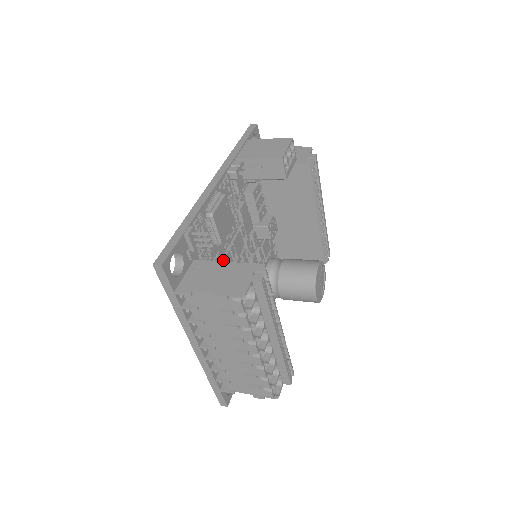
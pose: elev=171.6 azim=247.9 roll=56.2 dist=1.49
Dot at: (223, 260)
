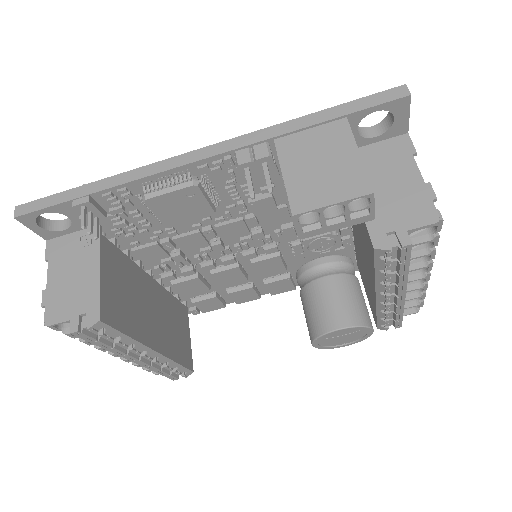
Dot at: (178, 237)
